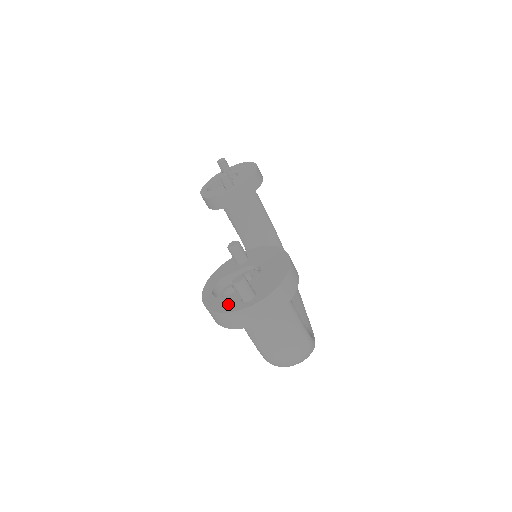
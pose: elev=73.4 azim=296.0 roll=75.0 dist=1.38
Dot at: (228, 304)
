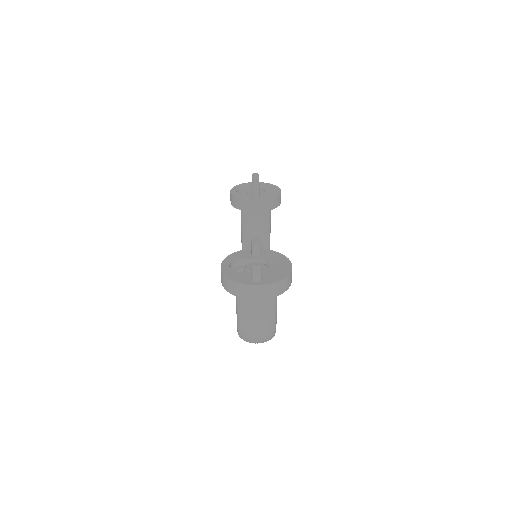
Dot at: (241, 278)
